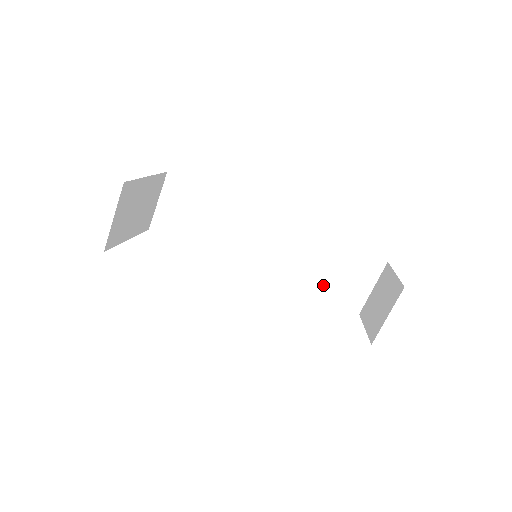
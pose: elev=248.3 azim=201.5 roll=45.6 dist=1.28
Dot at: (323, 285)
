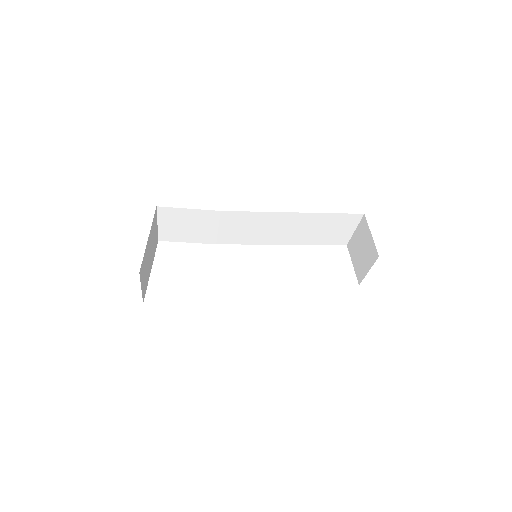
Dot at: (313, 238)
